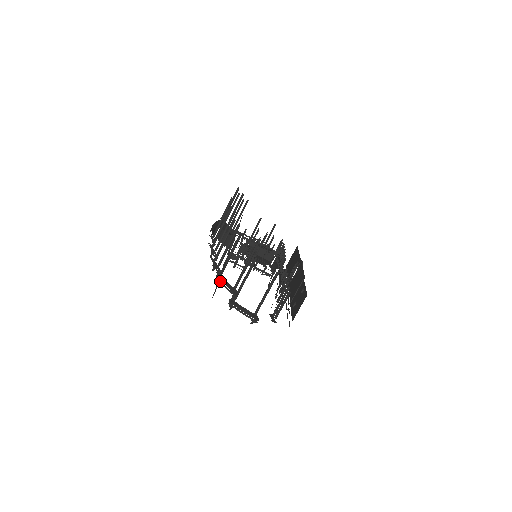
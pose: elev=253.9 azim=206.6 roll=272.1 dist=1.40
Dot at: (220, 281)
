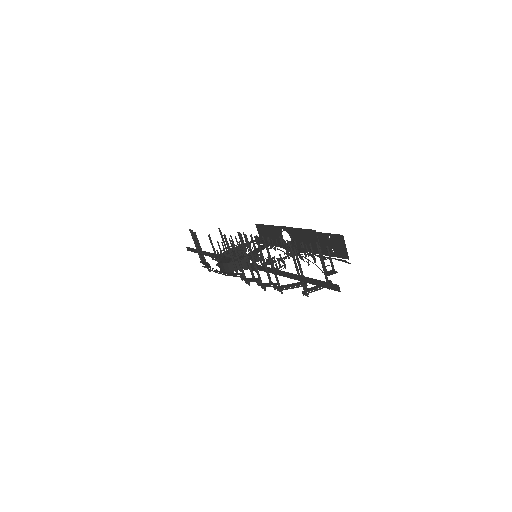
Dot at: (282, 290)
